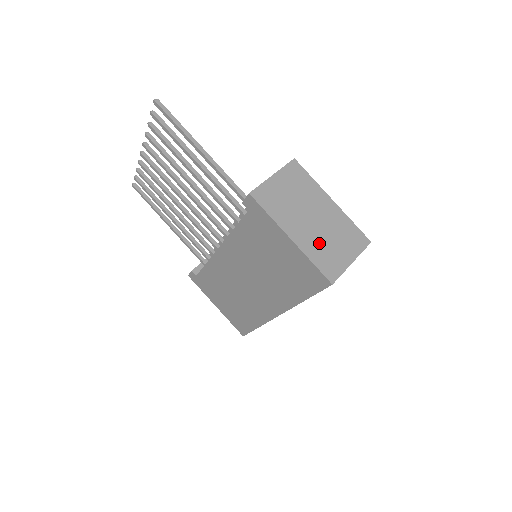
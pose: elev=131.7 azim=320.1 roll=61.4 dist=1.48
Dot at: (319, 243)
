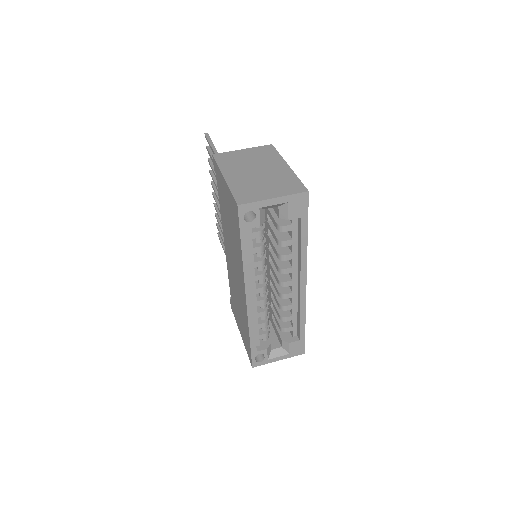
Dot at: (249, 183)
